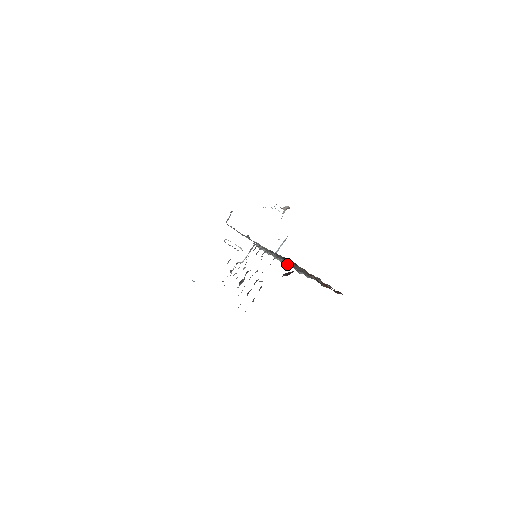
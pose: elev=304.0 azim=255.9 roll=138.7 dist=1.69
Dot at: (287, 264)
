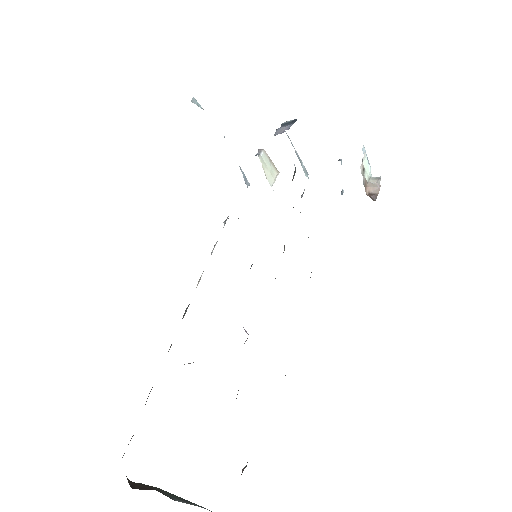
Dot at: occluded
